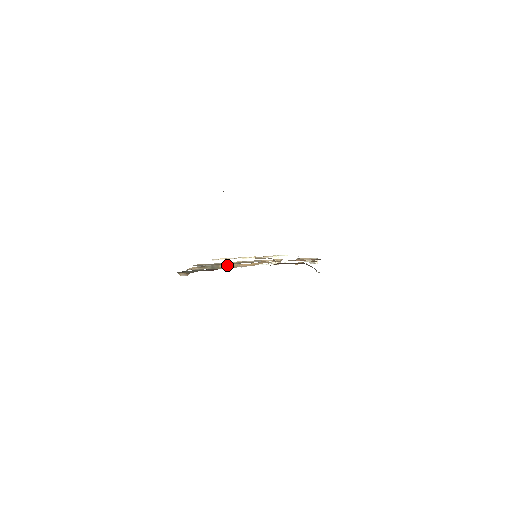
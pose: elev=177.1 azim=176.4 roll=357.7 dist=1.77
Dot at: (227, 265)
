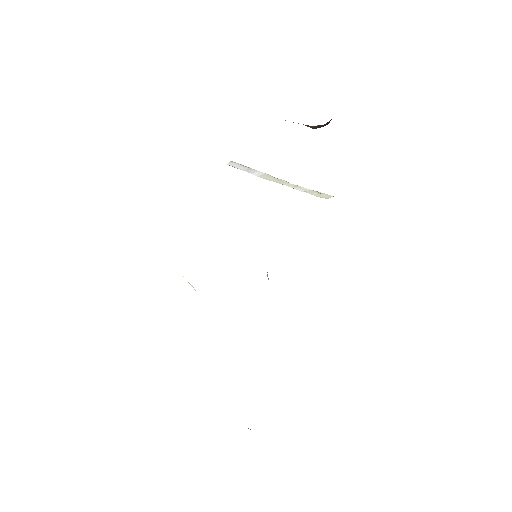
Dot at: occluded
